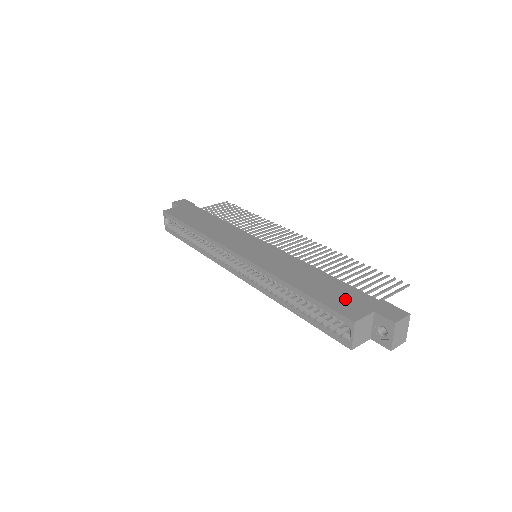
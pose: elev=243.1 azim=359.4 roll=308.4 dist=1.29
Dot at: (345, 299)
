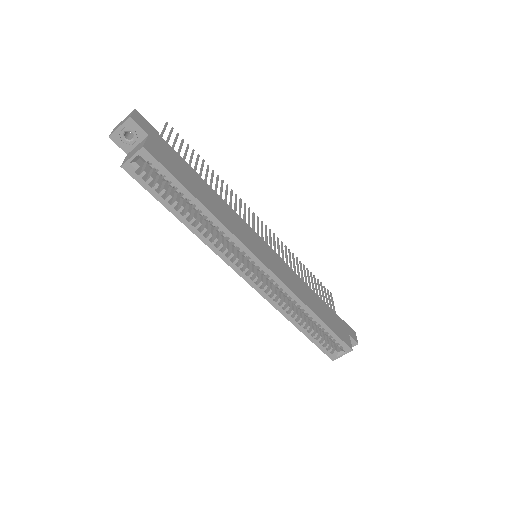
Dot at: (338, 325)
